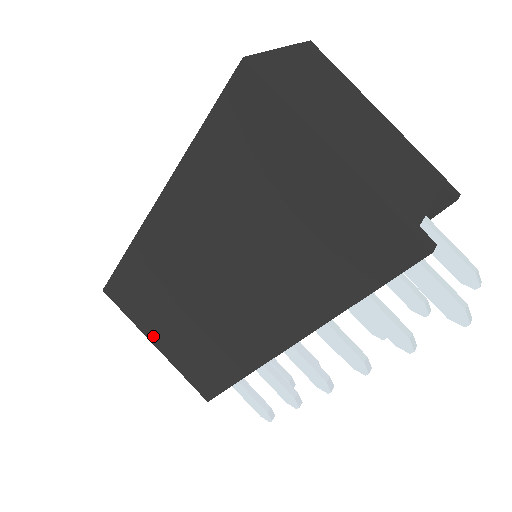
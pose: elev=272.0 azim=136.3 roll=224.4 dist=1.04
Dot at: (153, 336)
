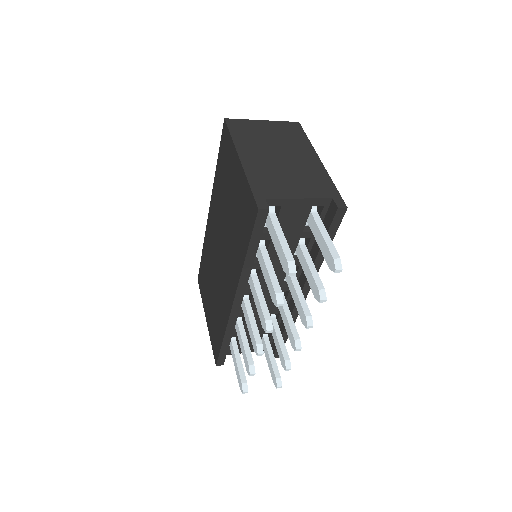
Dot at: (206, 311)
